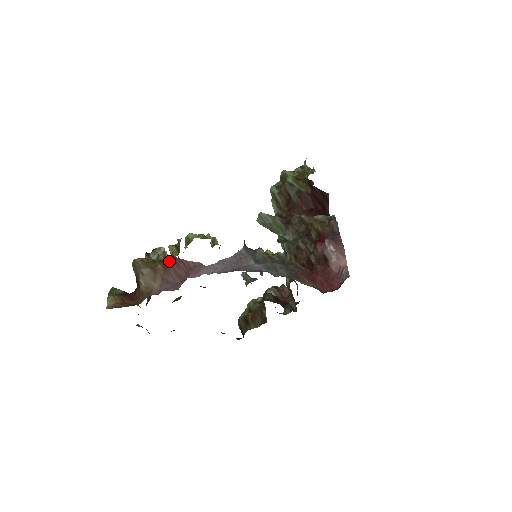
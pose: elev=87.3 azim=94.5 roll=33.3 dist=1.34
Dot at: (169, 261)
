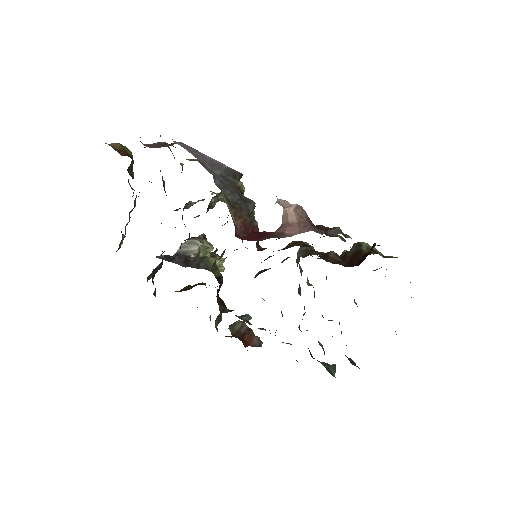
Dot at: (175, 147)
